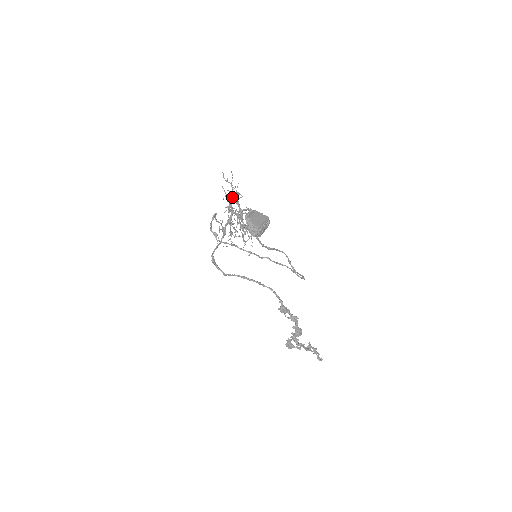
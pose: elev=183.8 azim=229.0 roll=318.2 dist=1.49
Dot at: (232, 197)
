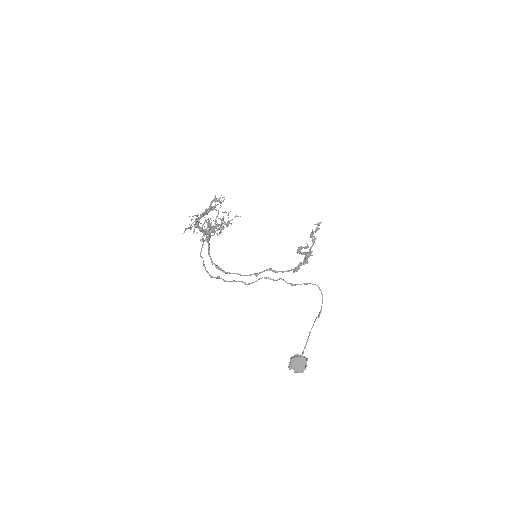
Dot at: (198, 222)
